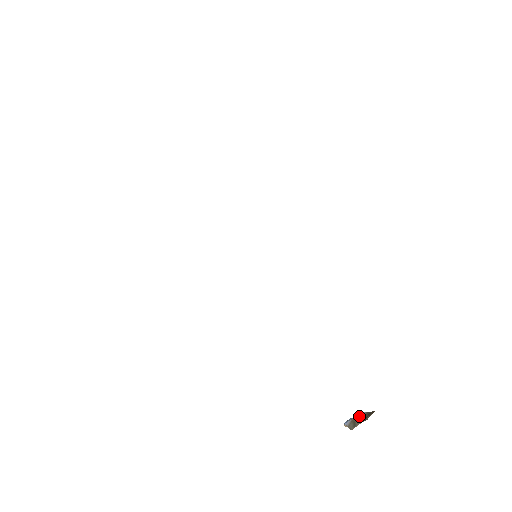
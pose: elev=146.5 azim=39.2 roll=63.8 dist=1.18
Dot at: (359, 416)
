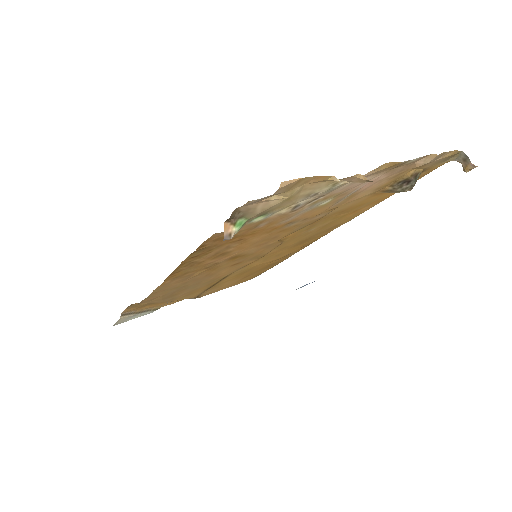
Dot at: occluded
